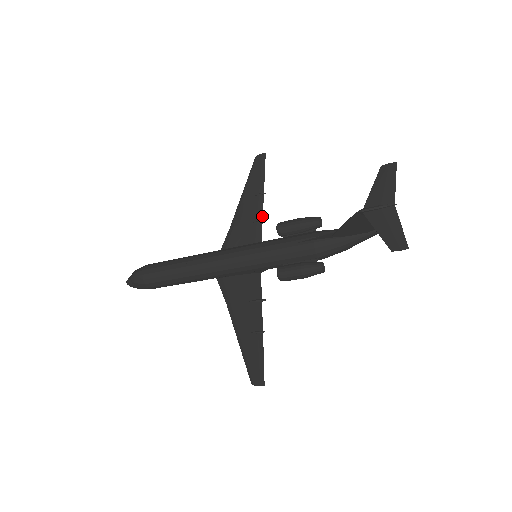
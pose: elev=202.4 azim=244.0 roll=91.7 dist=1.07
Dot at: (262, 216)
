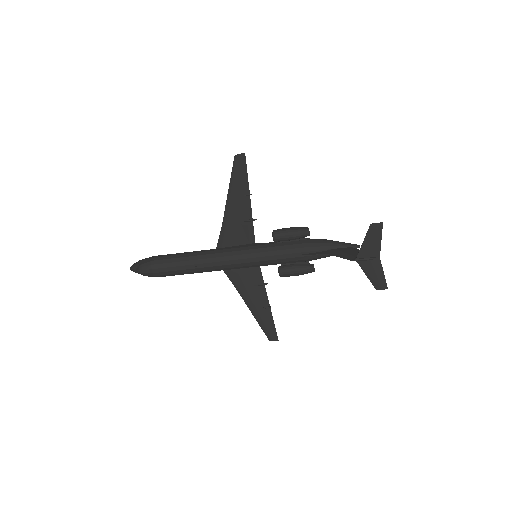
Dot at: occluded
